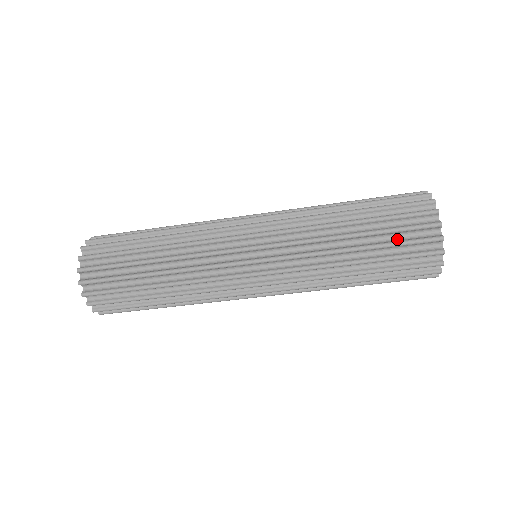
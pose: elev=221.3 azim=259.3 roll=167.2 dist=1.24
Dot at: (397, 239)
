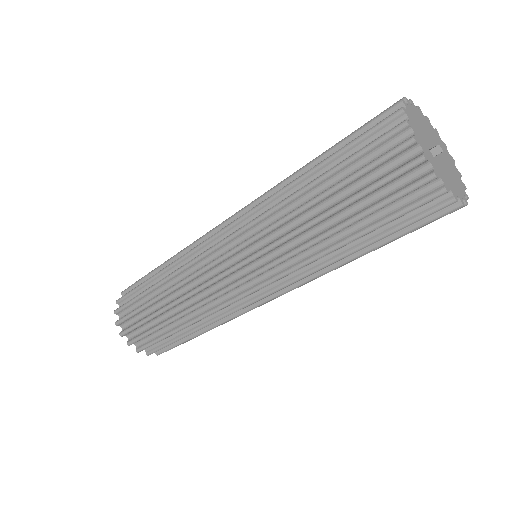
Dot at: (356, 144)
